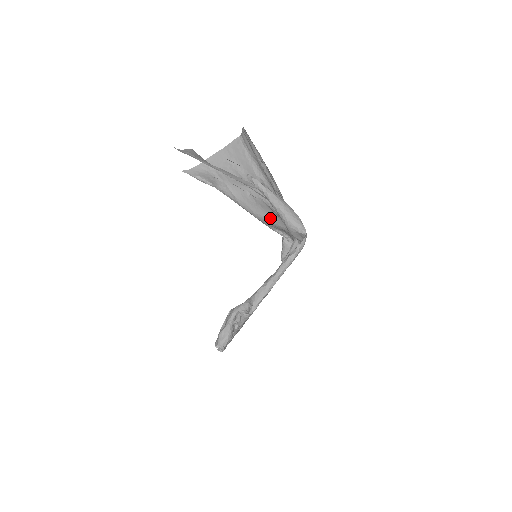
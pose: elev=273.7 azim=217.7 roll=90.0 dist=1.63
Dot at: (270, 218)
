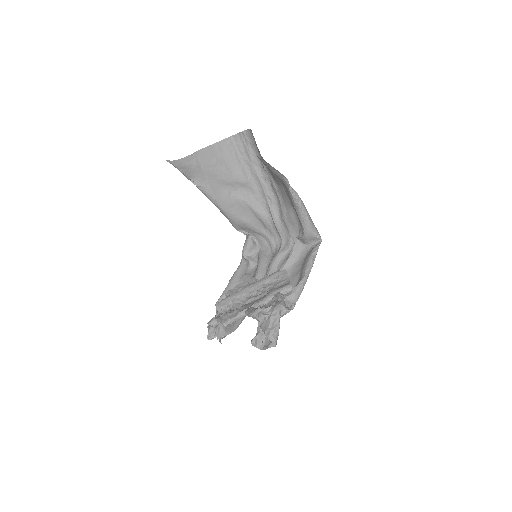
Dot at: (246, 219)
